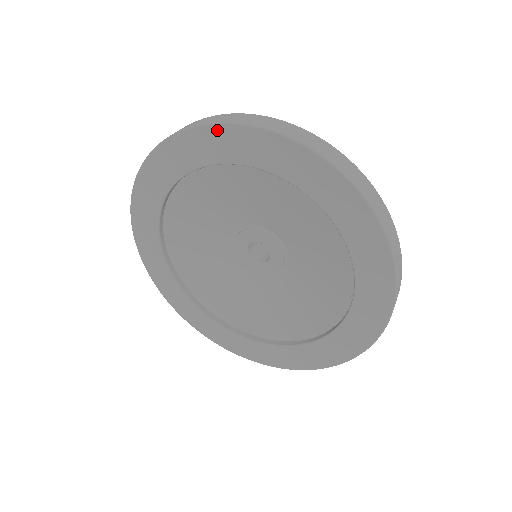
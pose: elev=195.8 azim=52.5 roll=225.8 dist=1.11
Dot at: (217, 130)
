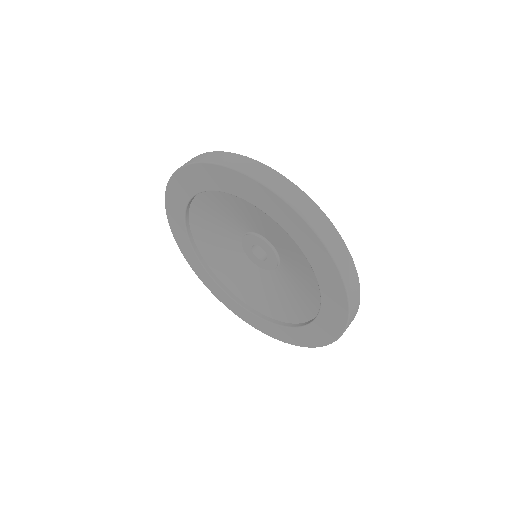
Dot at: (258, 186)
